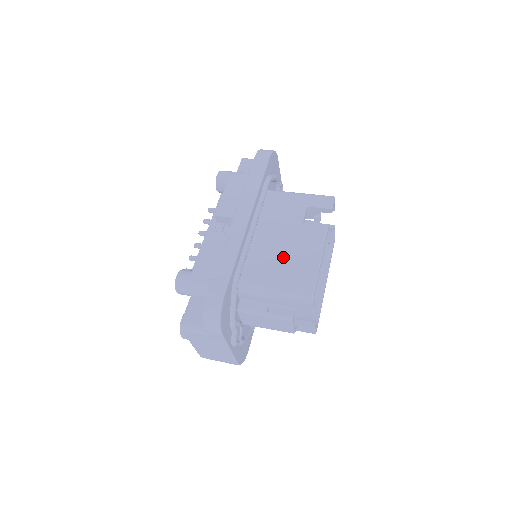
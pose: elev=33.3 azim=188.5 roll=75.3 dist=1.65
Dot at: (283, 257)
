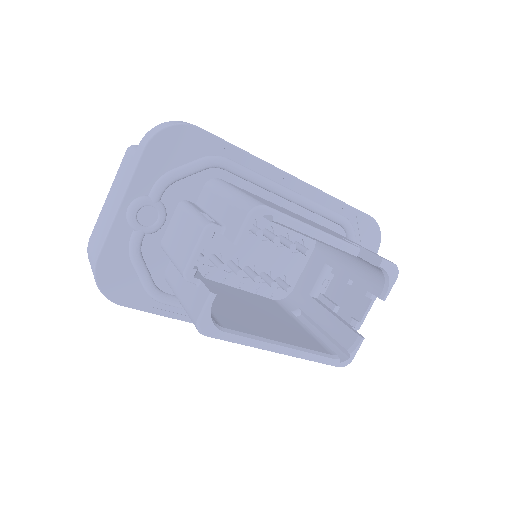
Dot at: (282, 209)
